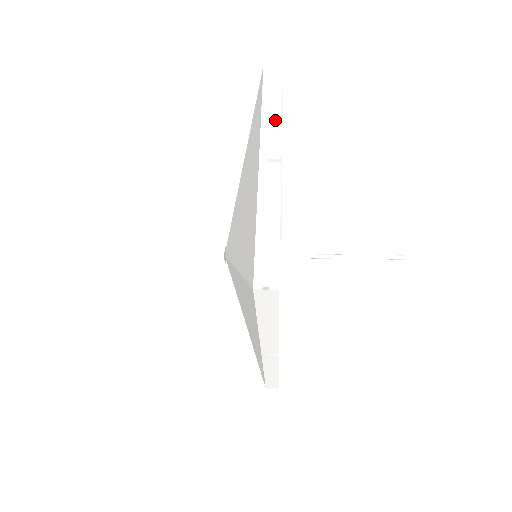
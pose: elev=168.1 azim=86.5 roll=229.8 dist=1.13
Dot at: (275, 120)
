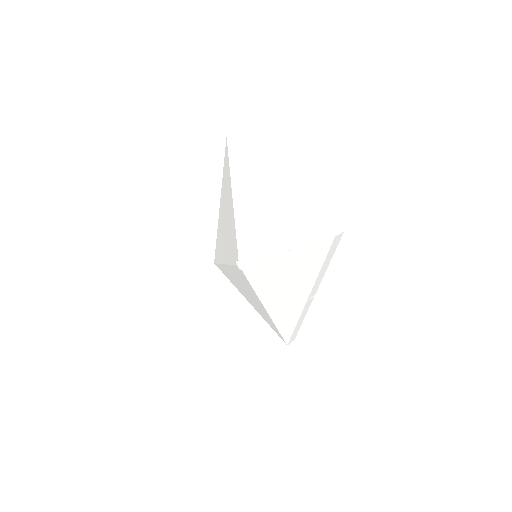
Dot at: (263, 161)
